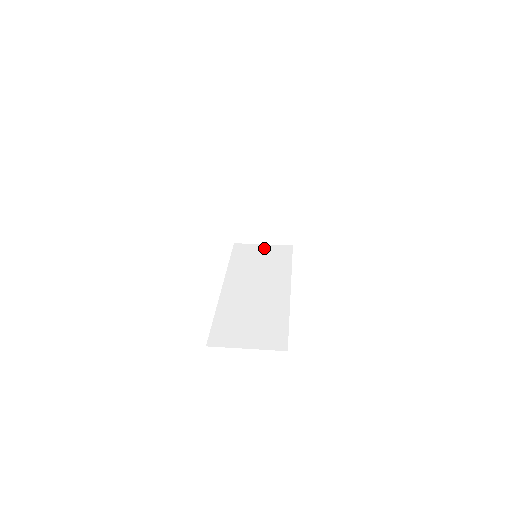
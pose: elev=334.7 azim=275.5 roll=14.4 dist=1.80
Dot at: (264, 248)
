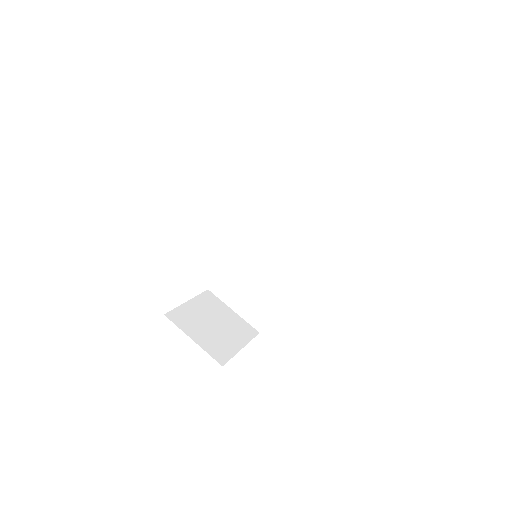
Dot at: (320, 176)
